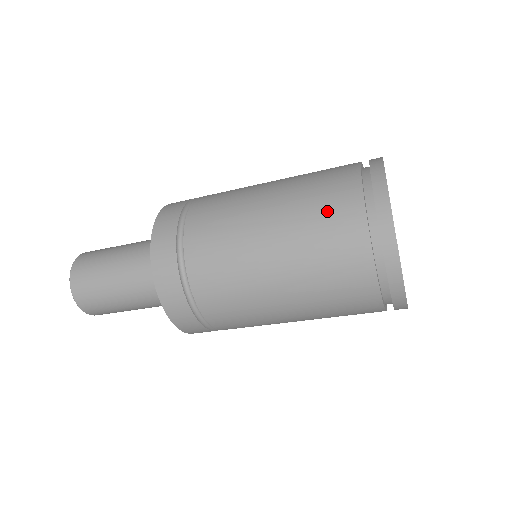
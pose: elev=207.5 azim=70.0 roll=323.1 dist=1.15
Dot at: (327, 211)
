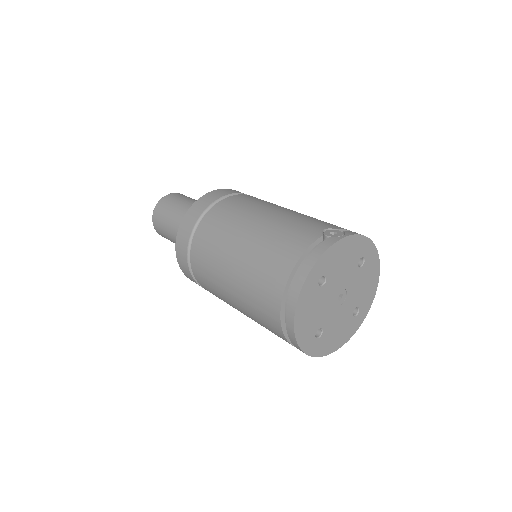
Dot at: occluded
